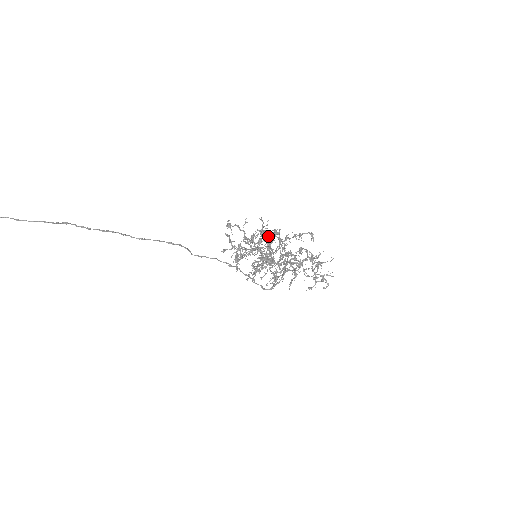
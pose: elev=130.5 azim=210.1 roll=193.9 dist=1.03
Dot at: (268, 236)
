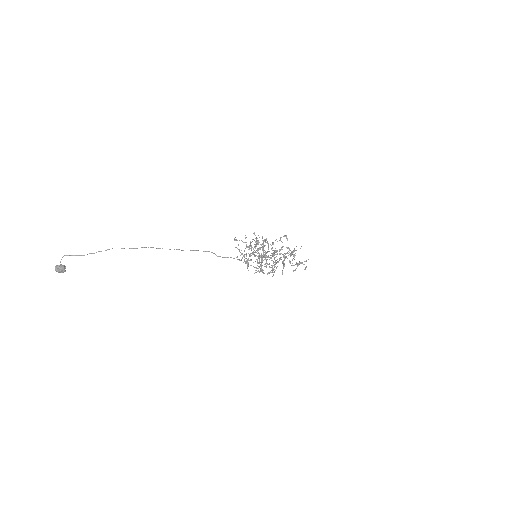
Dot at: occluded
